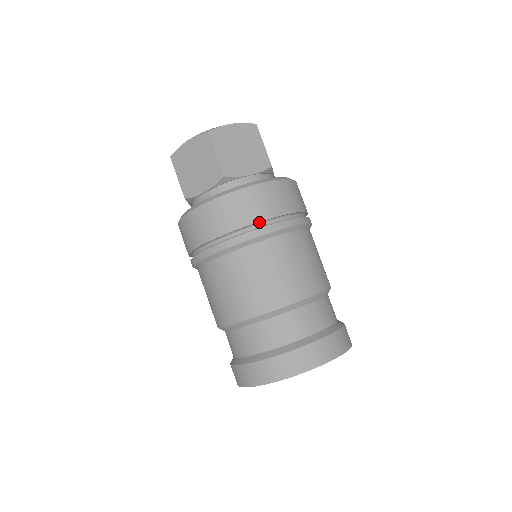
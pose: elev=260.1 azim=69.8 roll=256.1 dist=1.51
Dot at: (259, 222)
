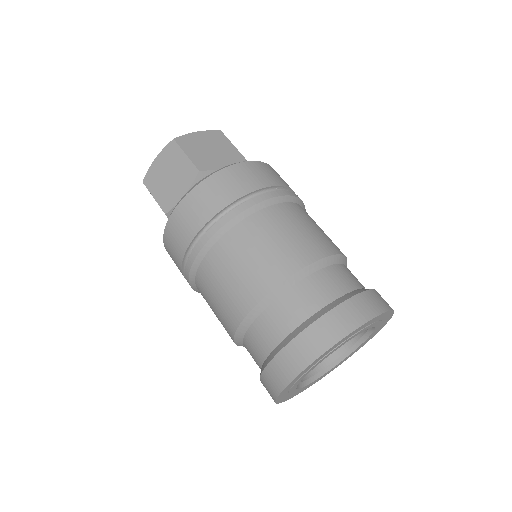
Dot at: (246, 196)
